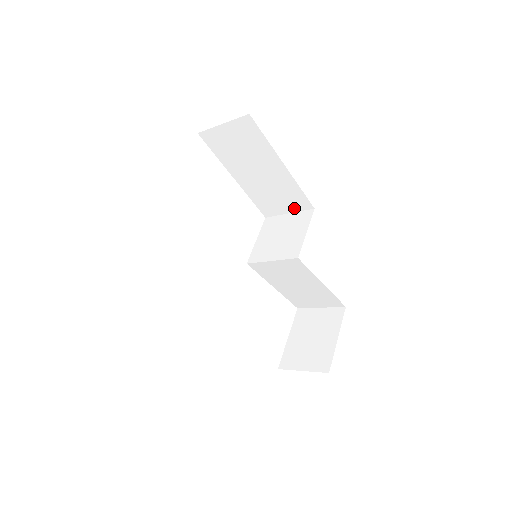
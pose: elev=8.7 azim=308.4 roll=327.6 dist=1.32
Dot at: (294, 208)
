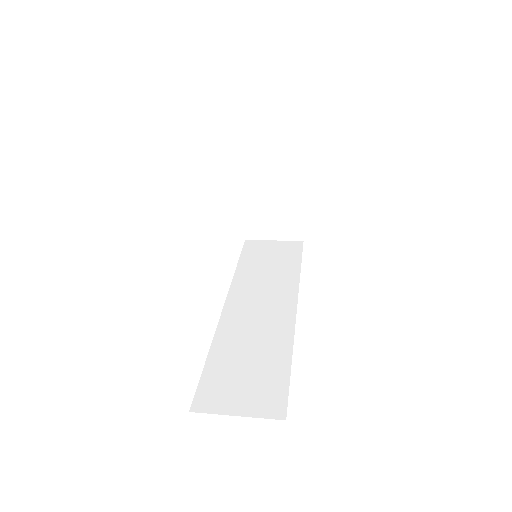
Dot at: (268, 156)
